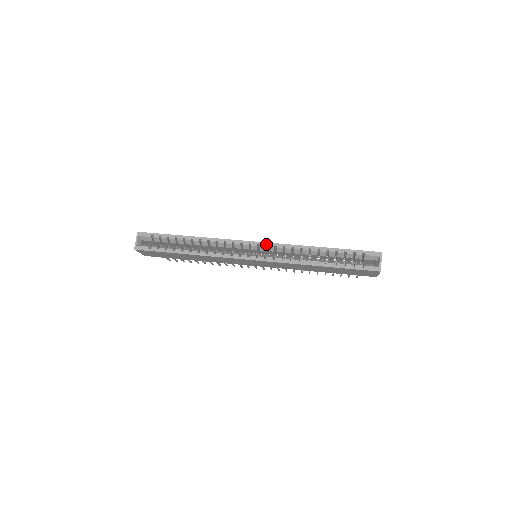
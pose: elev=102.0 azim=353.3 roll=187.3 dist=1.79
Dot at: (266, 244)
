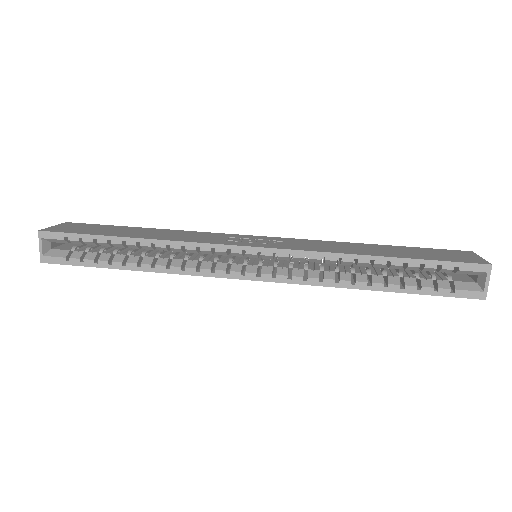
Dot at: (273, 251)
